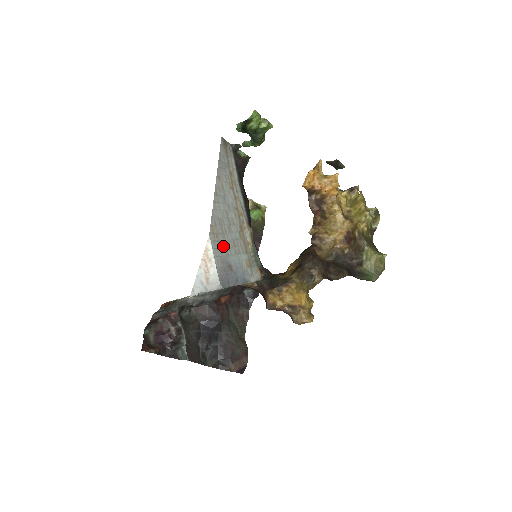
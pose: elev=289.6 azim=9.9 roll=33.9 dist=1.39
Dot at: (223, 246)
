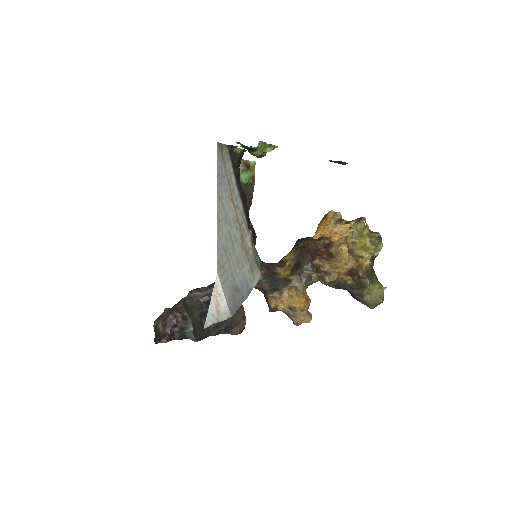
Dot at: (229, 273)
